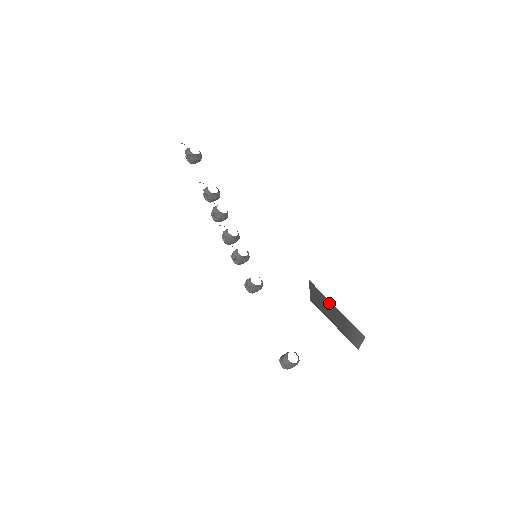
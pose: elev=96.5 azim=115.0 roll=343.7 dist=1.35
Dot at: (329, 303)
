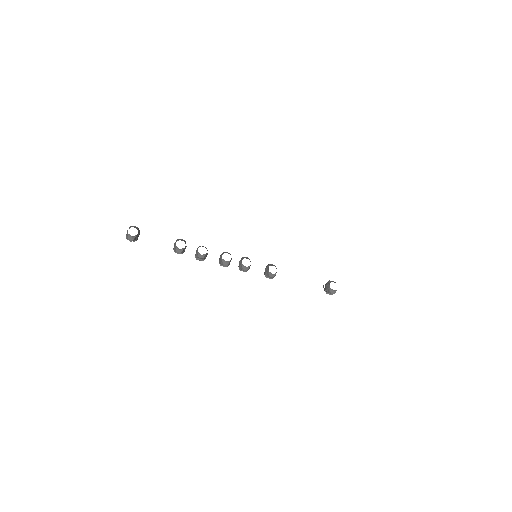
Dot at: occluded
